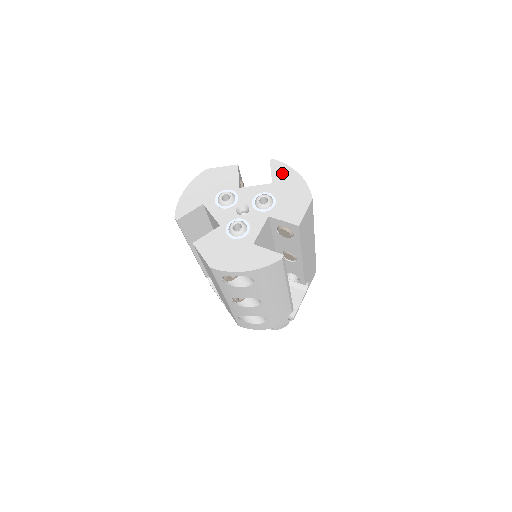
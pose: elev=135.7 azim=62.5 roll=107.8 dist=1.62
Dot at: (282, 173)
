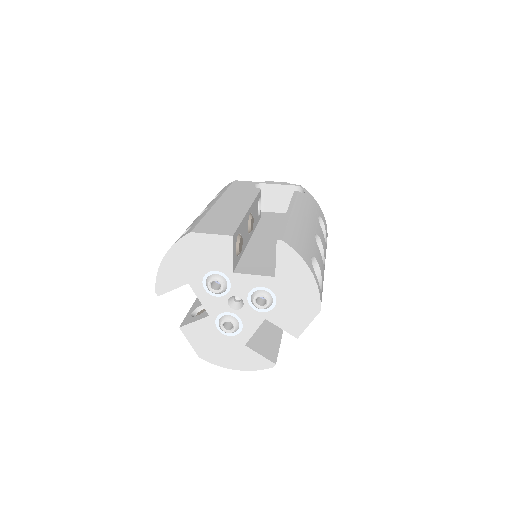
Dot at: (290, 266)
